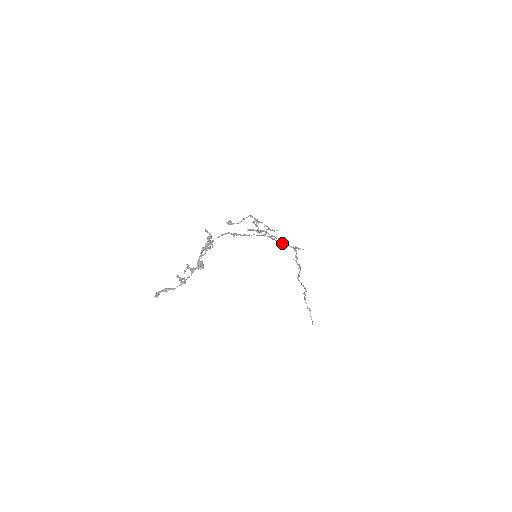
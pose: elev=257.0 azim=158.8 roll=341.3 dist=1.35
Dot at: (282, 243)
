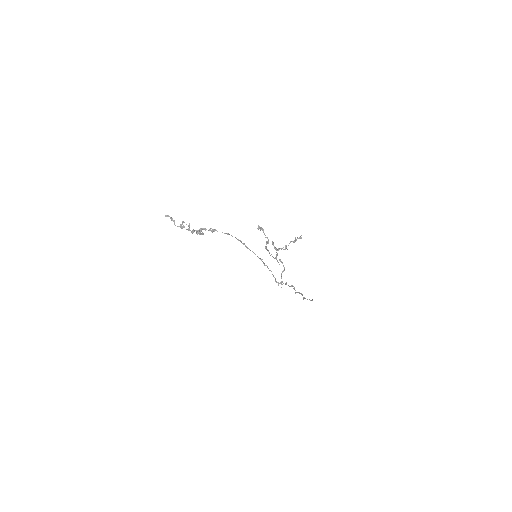
Dot at: occluded
